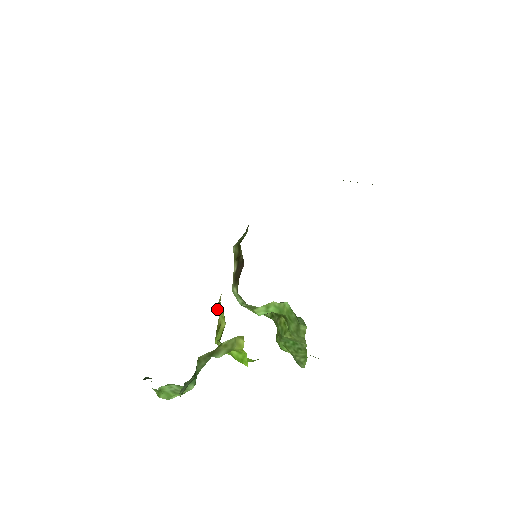
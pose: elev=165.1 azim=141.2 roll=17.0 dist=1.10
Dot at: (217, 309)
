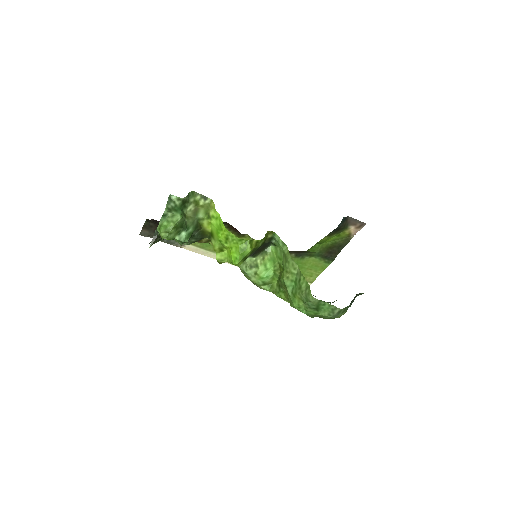
Dot at: occluded
